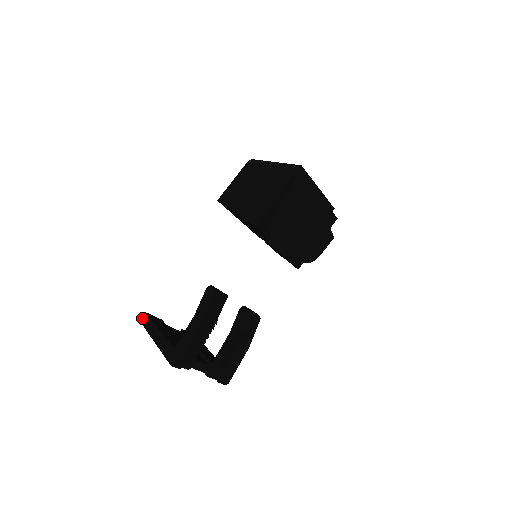
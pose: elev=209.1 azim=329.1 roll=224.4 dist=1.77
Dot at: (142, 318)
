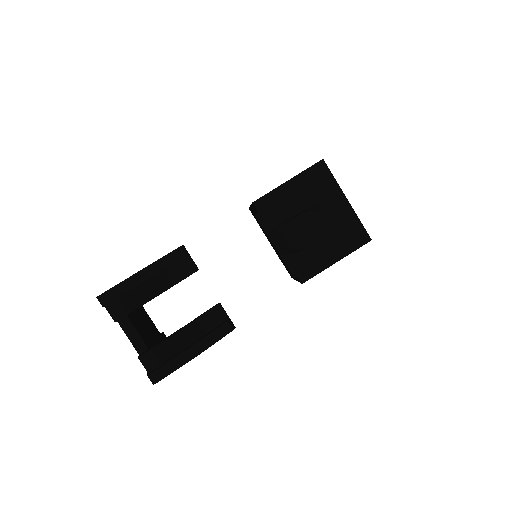
Dot at: occluded
